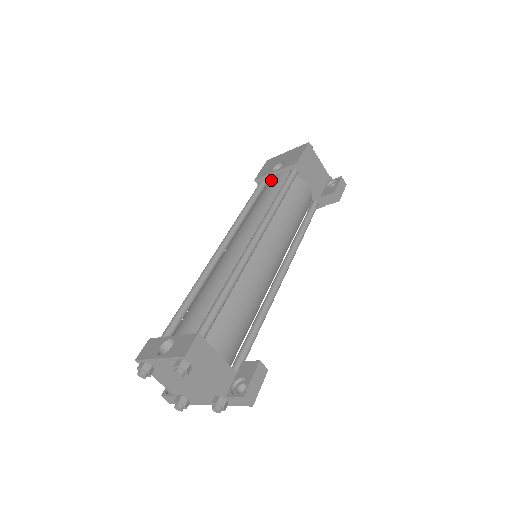
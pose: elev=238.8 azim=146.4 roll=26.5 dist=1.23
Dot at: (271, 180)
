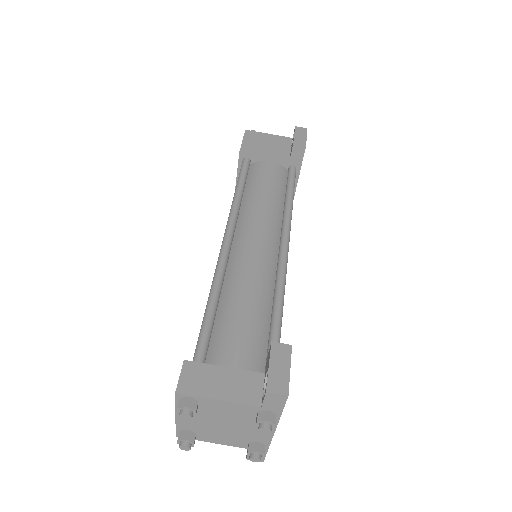
Dot at: occluded
